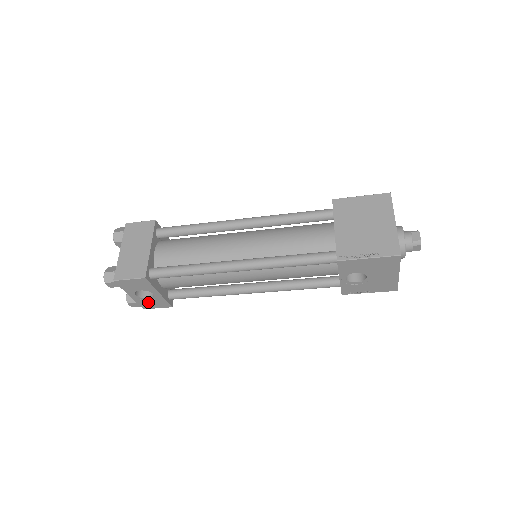
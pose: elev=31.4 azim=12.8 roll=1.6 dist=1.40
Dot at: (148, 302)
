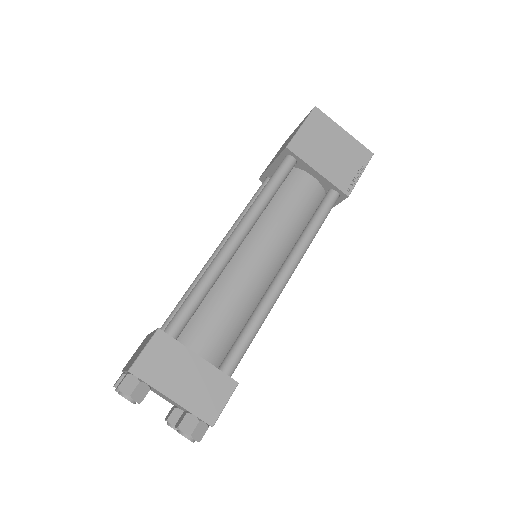
Dot at: occluded
